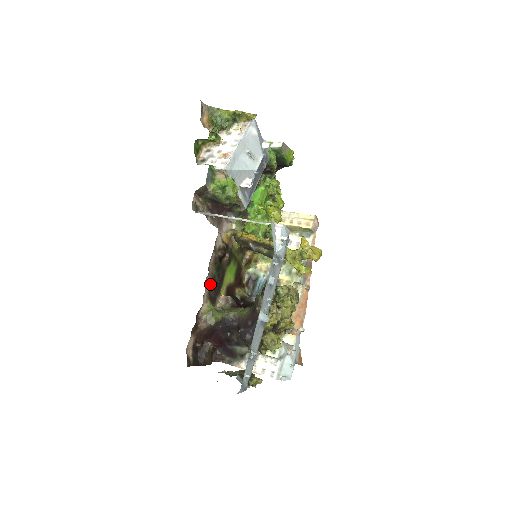
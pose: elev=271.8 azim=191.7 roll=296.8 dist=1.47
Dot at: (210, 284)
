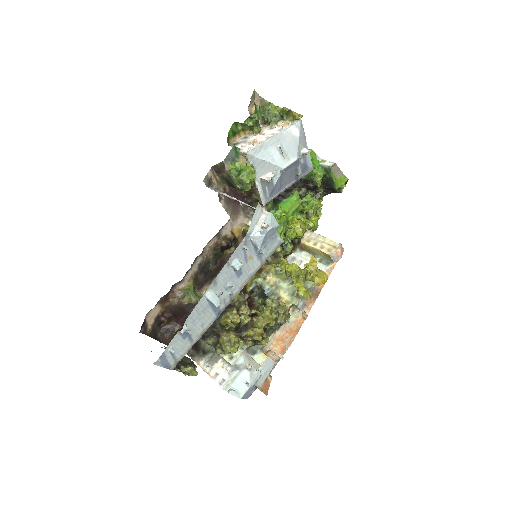
Dot at: (201, 266)
